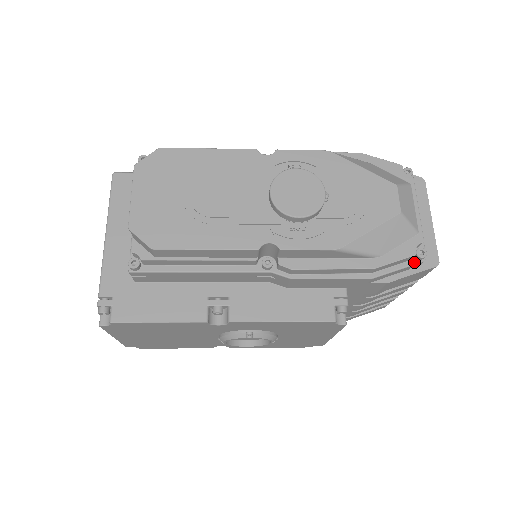
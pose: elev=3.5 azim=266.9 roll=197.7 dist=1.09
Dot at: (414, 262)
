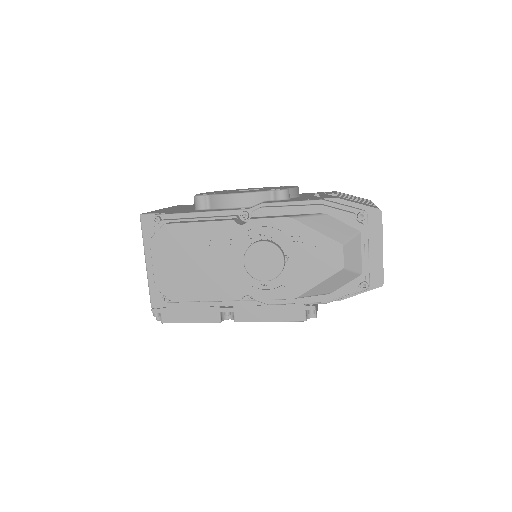
Dot at: (359, 291)
